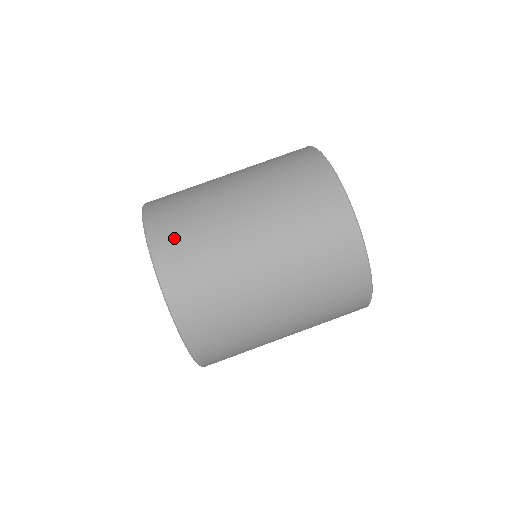
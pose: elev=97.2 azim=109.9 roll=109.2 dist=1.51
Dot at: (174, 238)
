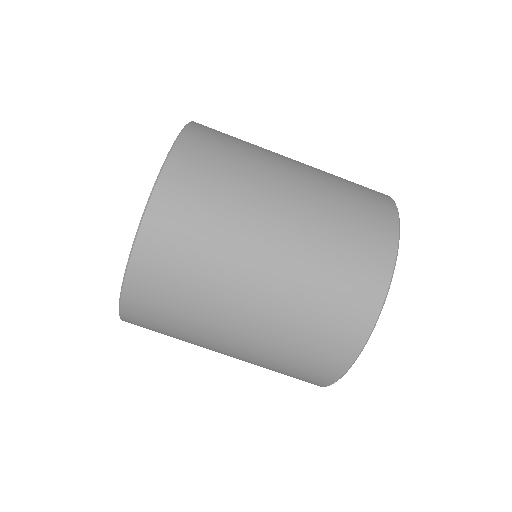
Dot at: (203, 159)
